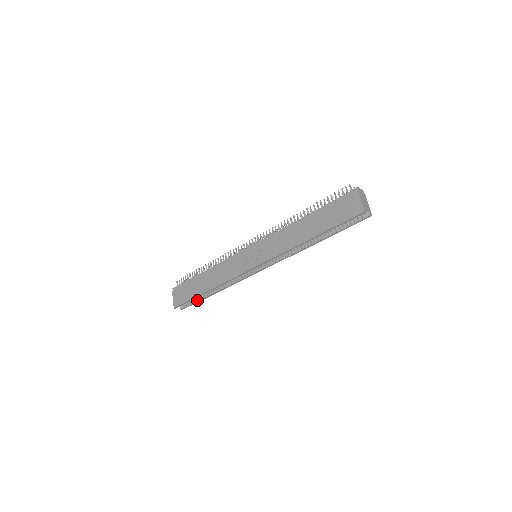
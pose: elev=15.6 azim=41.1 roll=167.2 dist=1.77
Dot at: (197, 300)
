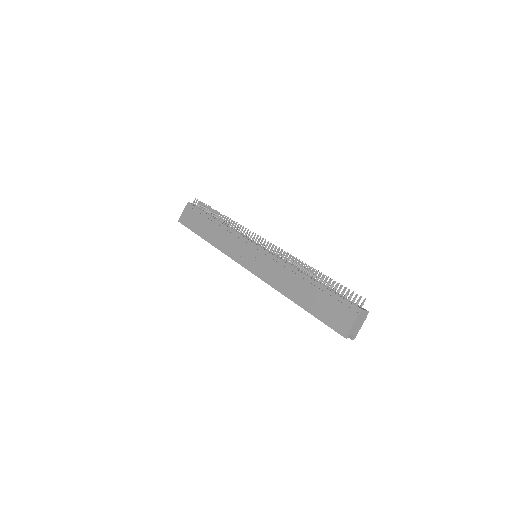
Dot at: occluded
